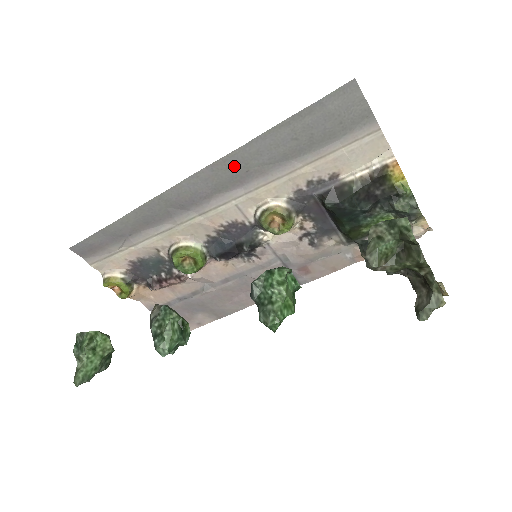
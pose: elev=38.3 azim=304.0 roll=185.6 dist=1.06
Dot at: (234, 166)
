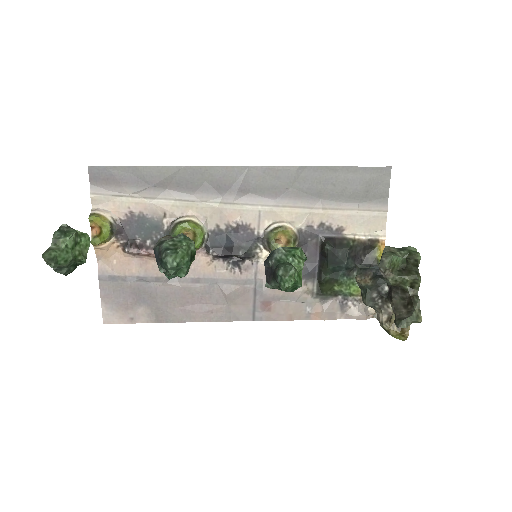
Dot at: (281, 178)
